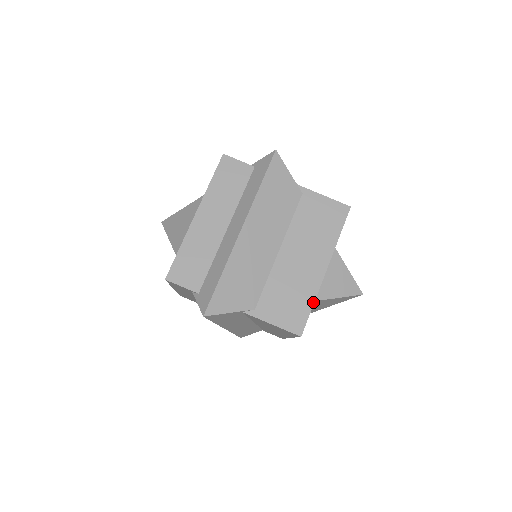
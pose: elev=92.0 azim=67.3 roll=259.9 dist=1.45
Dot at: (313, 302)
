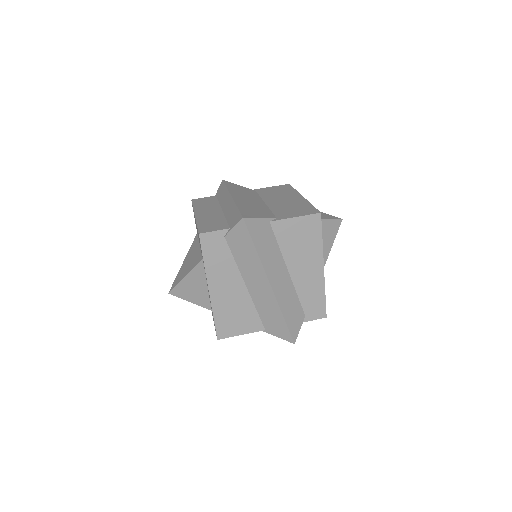
Dot at: (311, 204)
